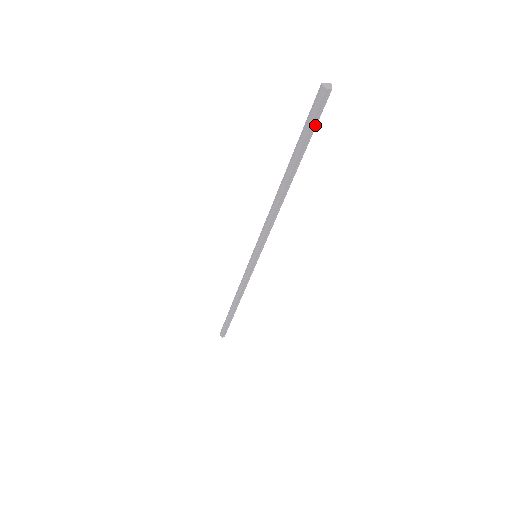
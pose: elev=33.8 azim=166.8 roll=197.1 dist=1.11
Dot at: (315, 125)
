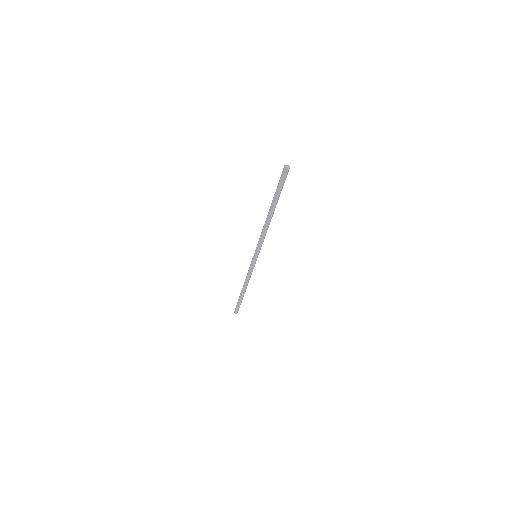
Dot at: (282, 184)
